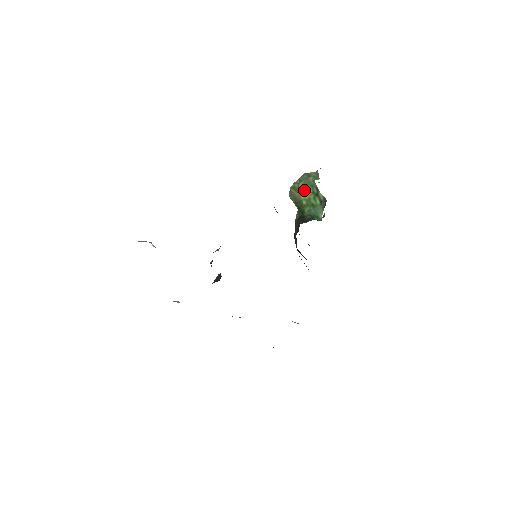
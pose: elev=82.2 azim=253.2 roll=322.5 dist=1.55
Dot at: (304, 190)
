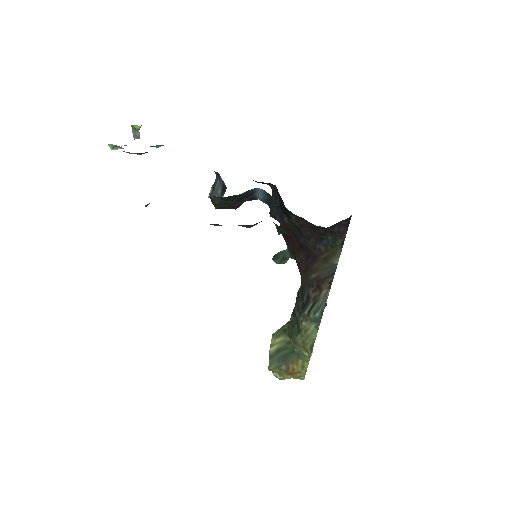
Dot at: occluded
